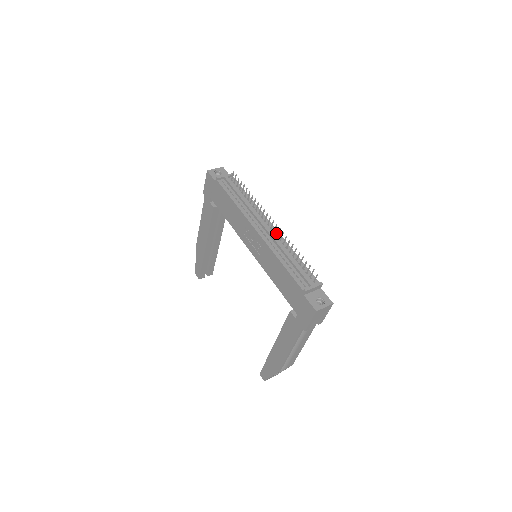
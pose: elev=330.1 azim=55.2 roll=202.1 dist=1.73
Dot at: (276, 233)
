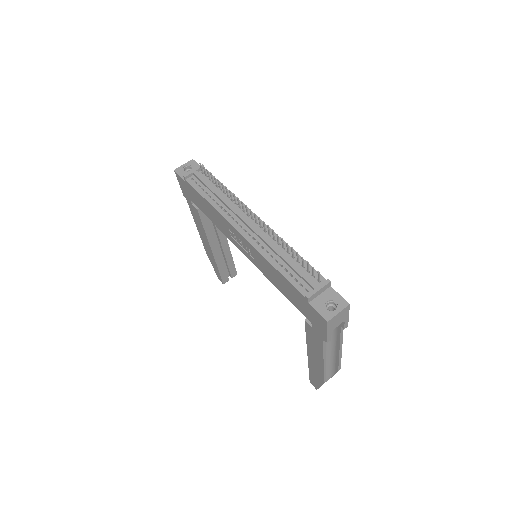
Dot at: (263, 227)
